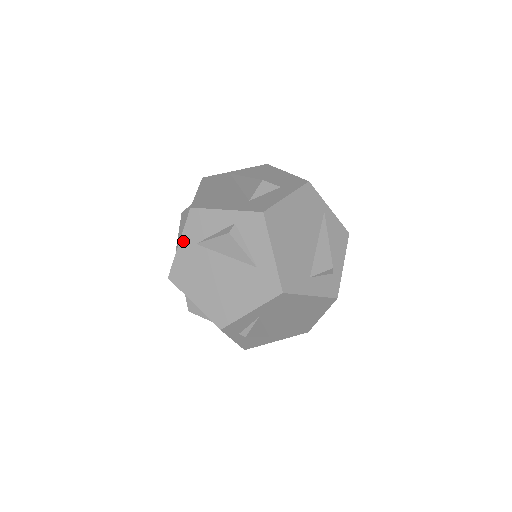
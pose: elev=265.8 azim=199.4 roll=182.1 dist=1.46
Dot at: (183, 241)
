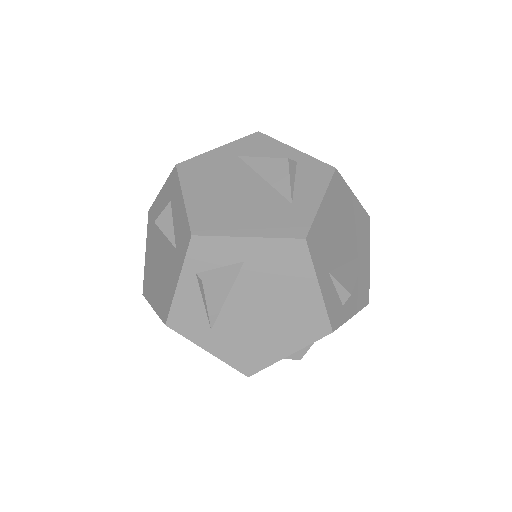
Dot at: (225, 148)
